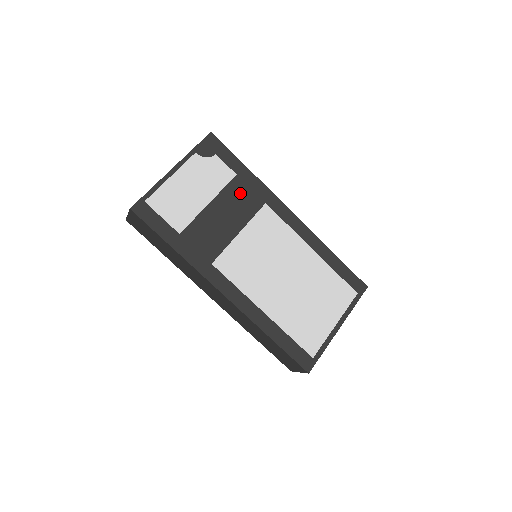
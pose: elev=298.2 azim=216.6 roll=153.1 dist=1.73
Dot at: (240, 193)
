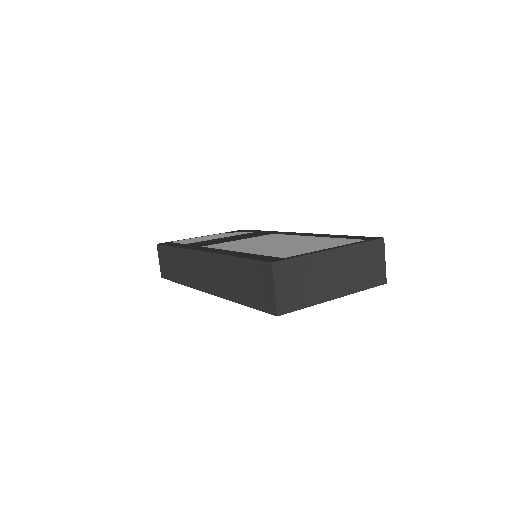
Dot at: occluded
